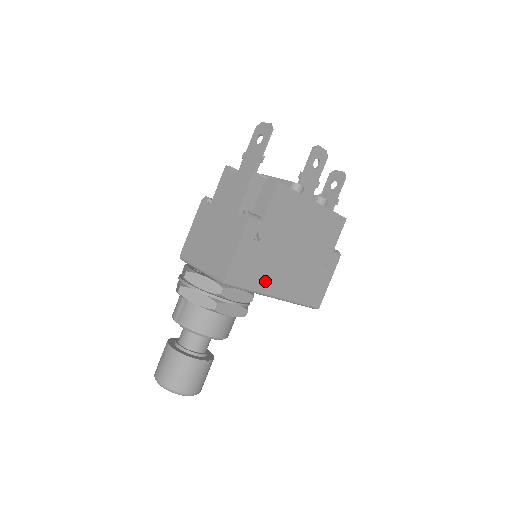
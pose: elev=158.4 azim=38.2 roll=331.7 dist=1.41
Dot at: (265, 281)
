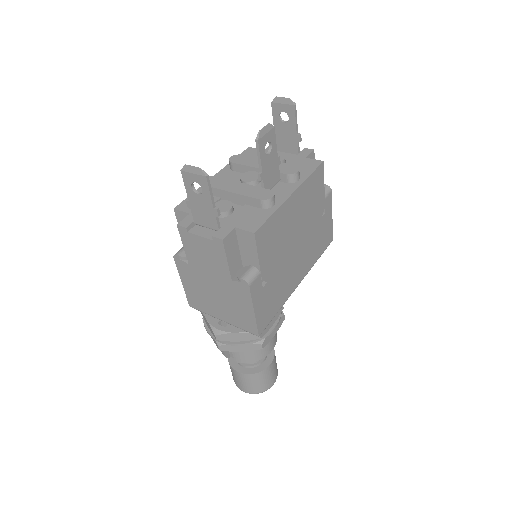
Dot at: (286, 290)
